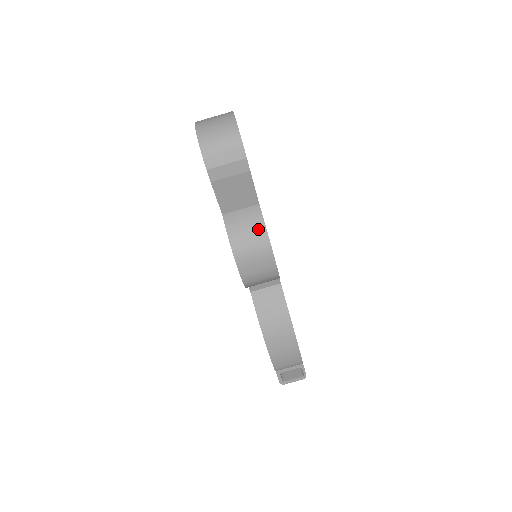
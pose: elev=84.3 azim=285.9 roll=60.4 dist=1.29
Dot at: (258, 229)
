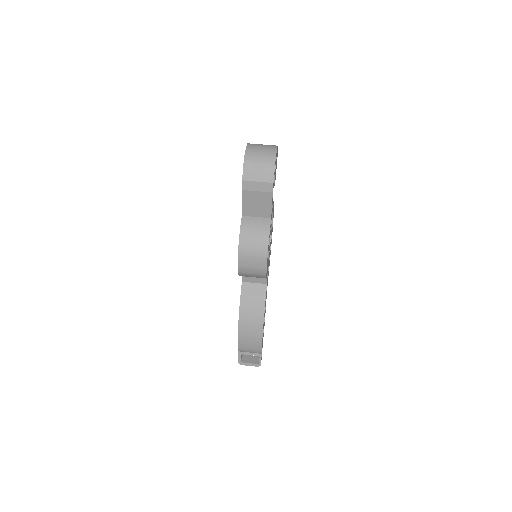
Dot at: (263, 236)
